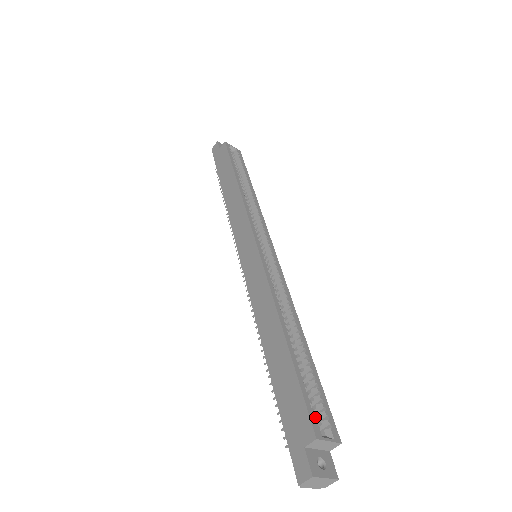
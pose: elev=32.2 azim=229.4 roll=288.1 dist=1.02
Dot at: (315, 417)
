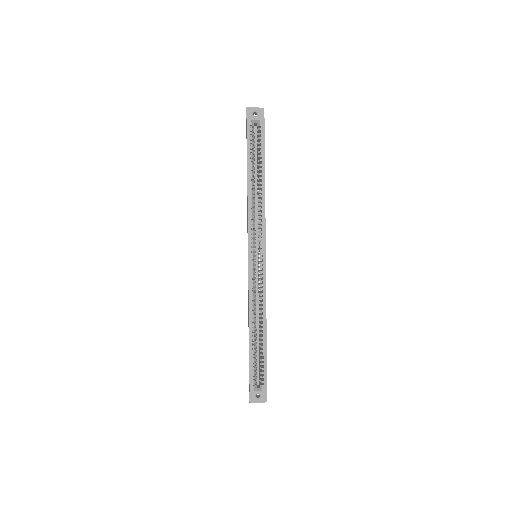
Dot at: (253, 381)
